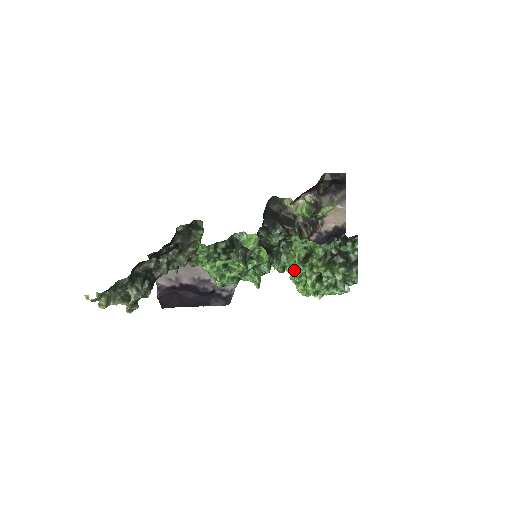
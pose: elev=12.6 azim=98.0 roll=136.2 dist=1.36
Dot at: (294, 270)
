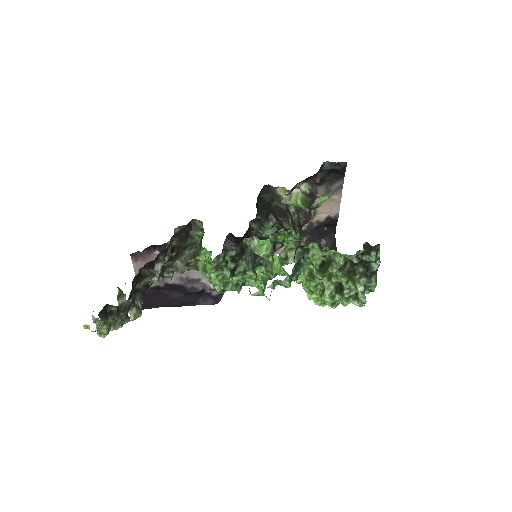
Dot at: (309, 278)
